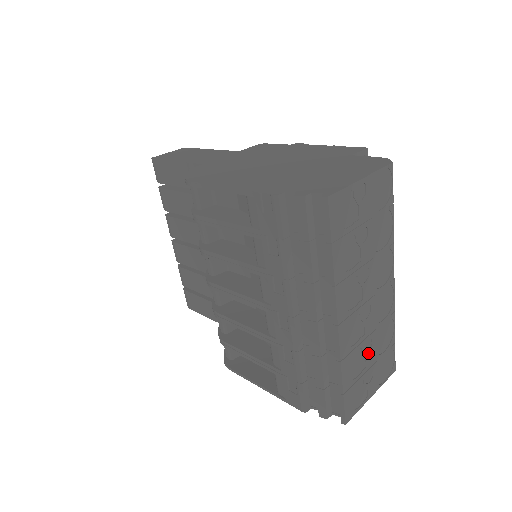
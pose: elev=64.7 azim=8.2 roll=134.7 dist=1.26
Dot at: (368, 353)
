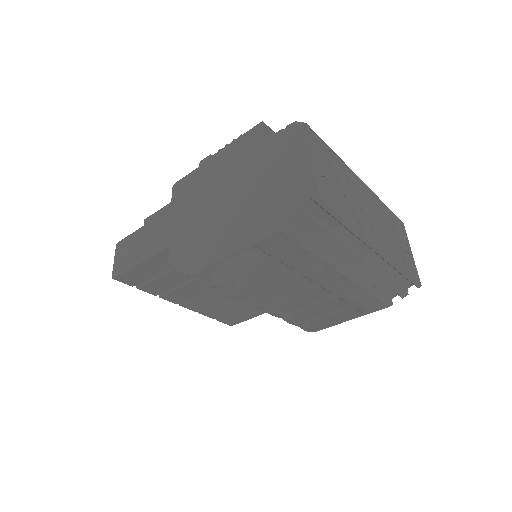
Dot at: (393, 238)
